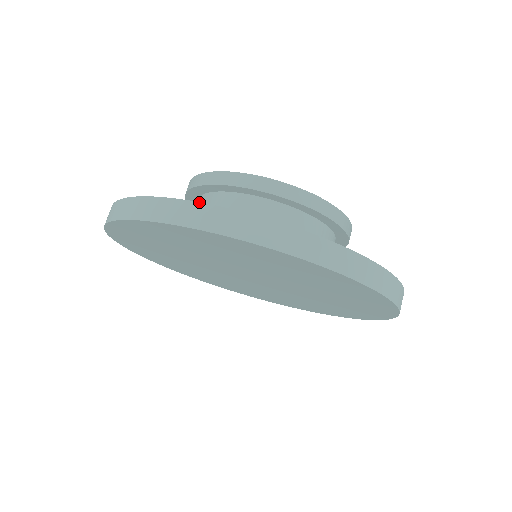
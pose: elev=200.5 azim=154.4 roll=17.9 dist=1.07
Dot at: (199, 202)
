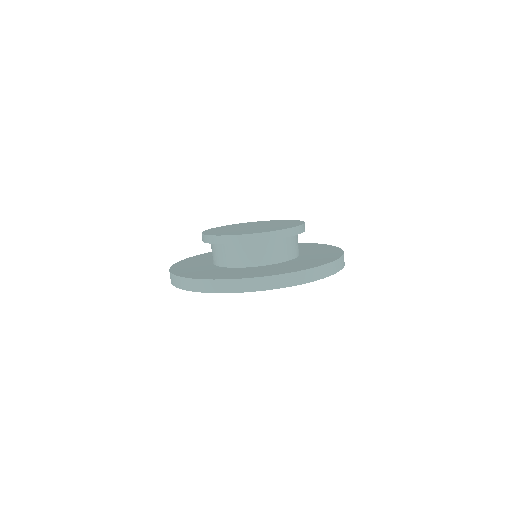
Dot at: (323, 265)
